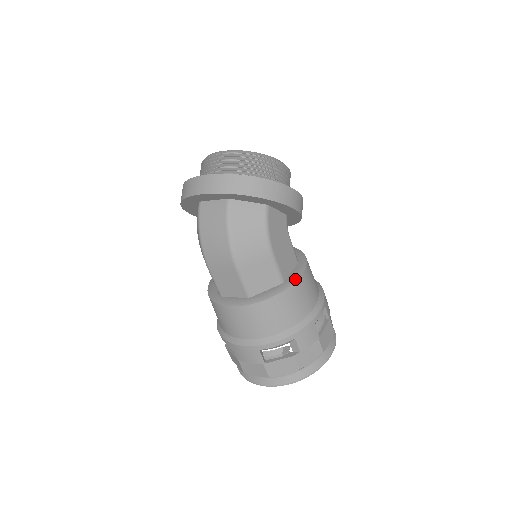
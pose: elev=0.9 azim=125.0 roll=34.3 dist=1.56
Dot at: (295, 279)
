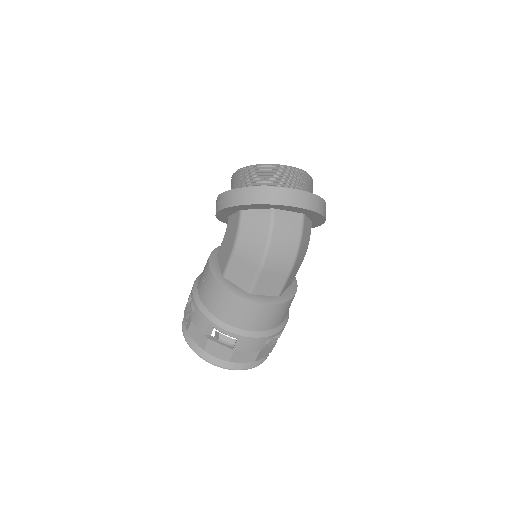
Dot at: (296, 280)
